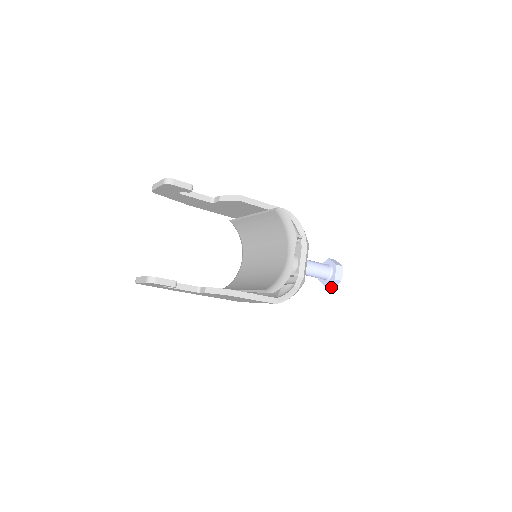
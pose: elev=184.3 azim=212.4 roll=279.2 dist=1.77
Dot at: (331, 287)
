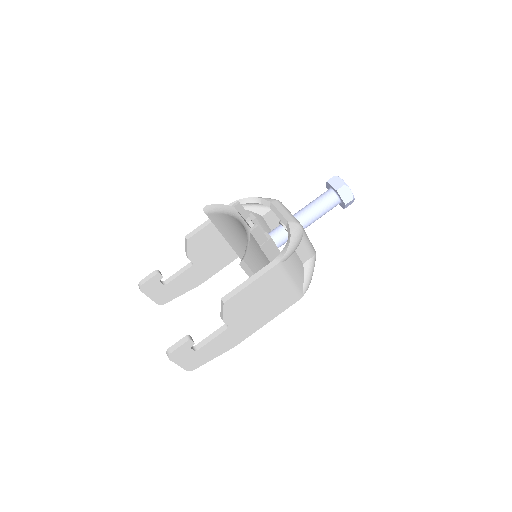
Dot at: (351, 199)
